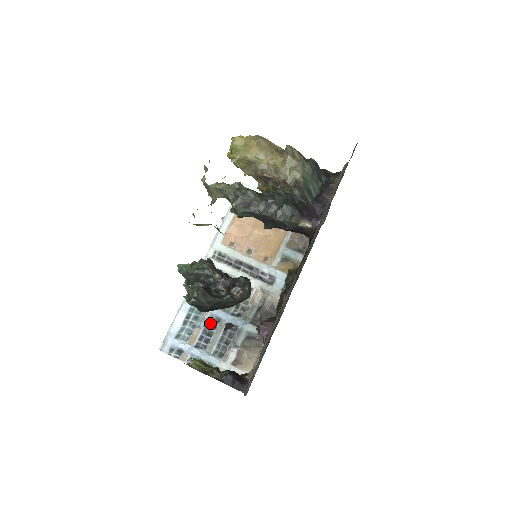
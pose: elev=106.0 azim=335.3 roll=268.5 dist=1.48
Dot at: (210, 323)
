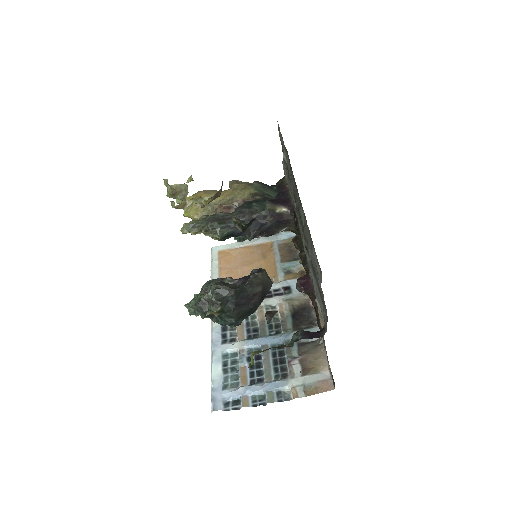
Dot at: occluded
